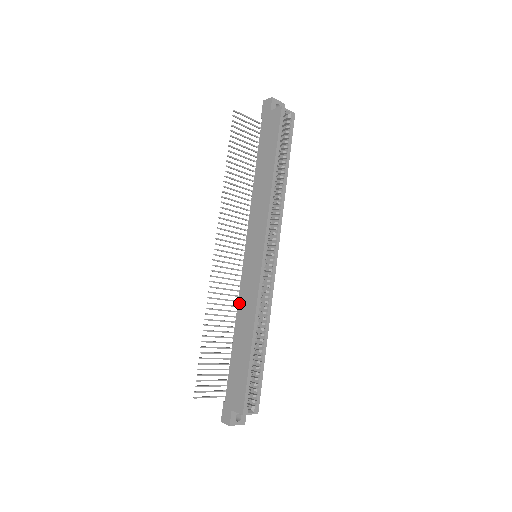
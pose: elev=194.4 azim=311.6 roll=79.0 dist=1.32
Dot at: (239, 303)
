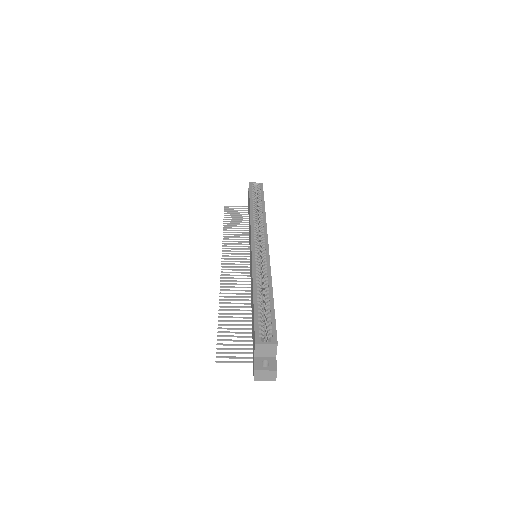
Dot at: occluded
